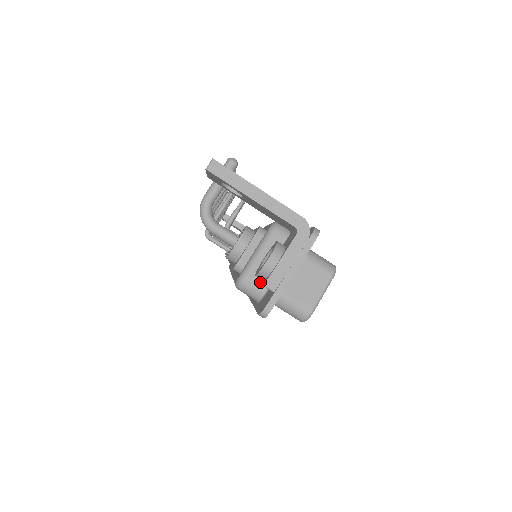
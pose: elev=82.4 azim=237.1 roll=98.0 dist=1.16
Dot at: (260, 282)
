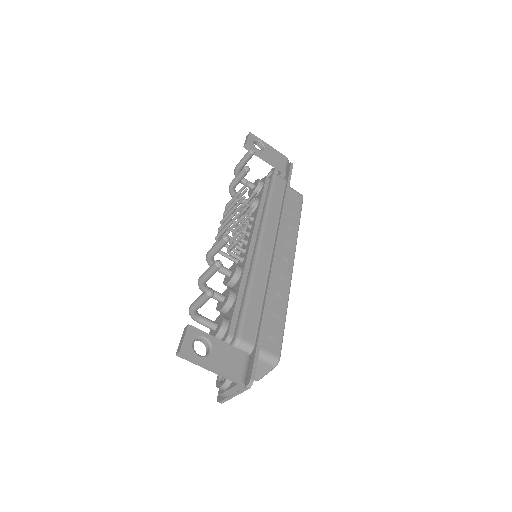
Dot at: occluded
